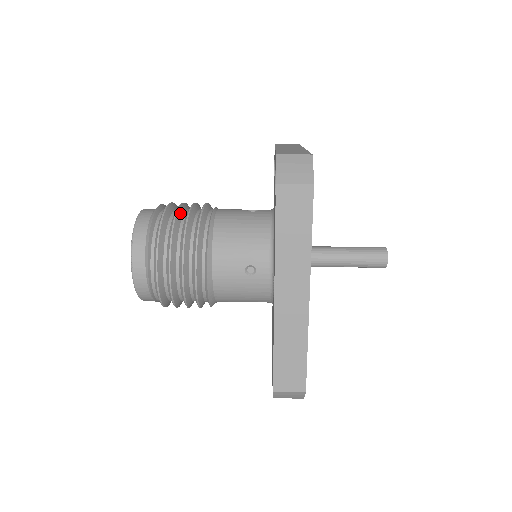
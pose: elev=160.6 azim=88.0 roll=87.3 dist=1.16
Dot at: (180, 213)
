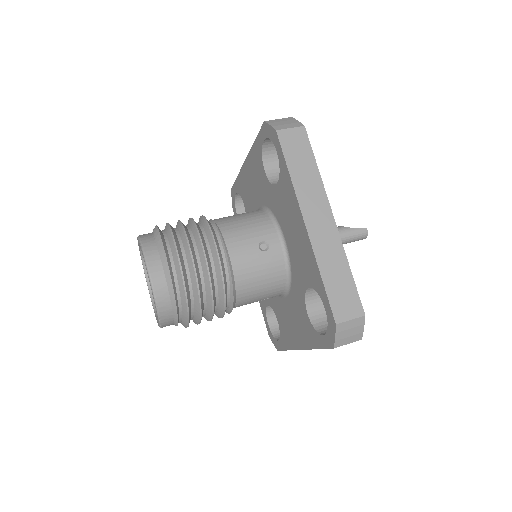
Dot at: (199, 281)
